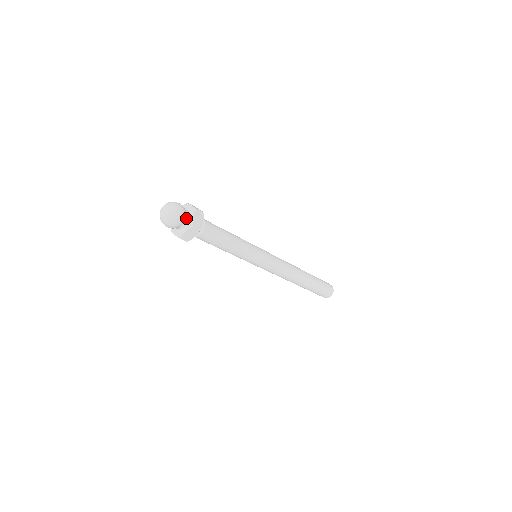
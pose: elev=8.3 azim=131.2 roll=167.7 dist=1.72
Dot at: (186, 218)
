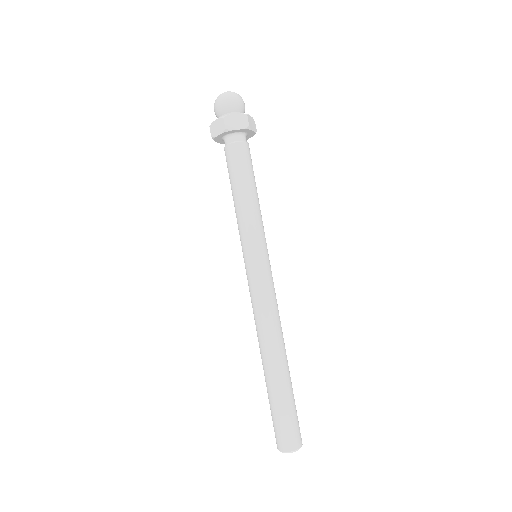
Dot at: occluded
